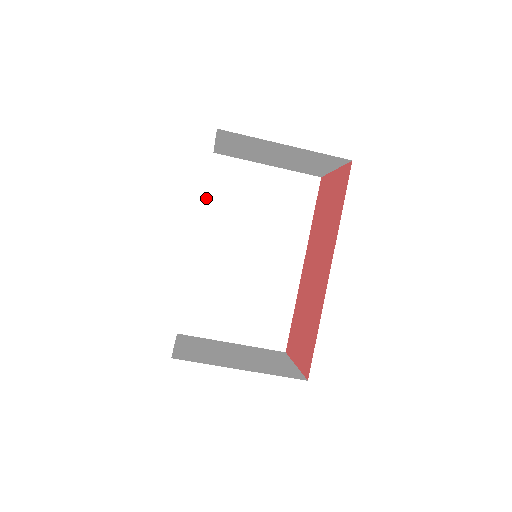
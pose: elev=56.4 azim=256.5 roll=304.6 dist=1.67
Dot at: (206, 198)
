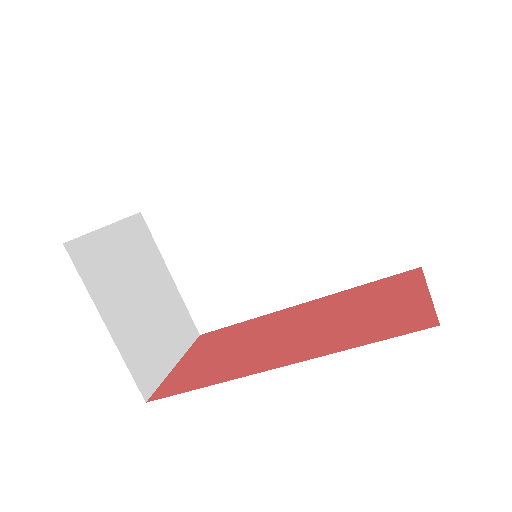
Dot at: (301, 143)
